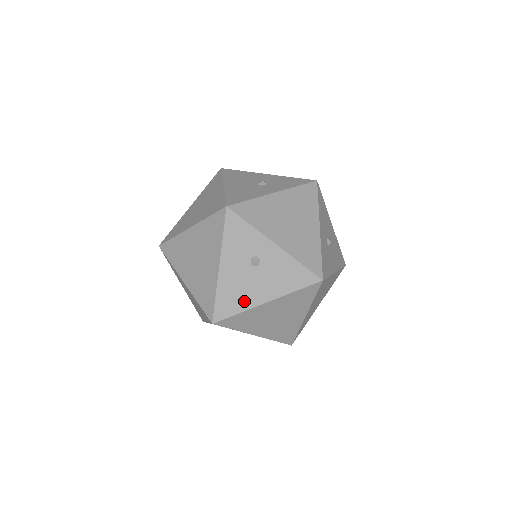
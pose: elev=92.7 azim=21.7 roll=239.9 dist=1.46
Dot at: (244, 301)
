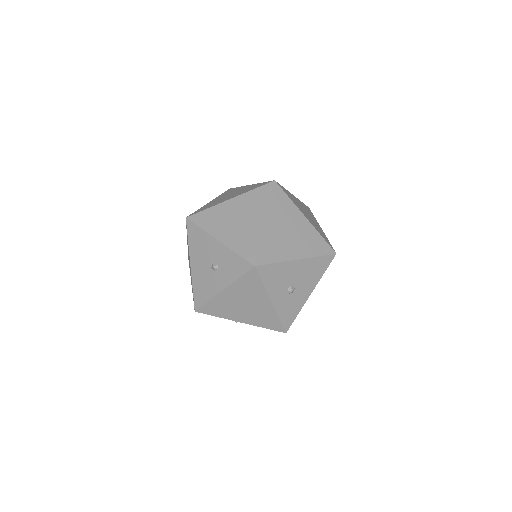
Dot at: occluded
